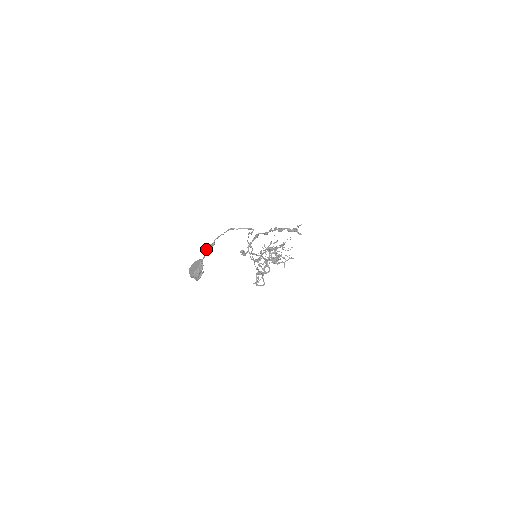
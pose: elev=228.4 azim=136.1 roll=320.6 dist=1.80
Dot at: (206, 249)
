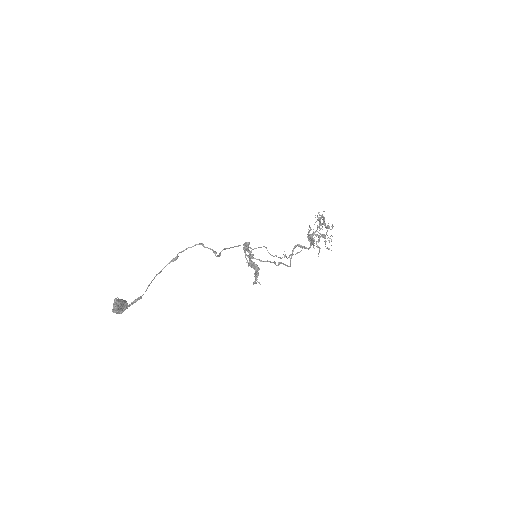
Dot at: (114, 300)
